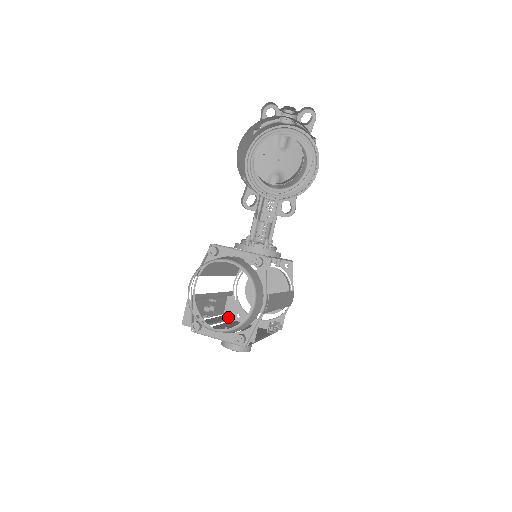
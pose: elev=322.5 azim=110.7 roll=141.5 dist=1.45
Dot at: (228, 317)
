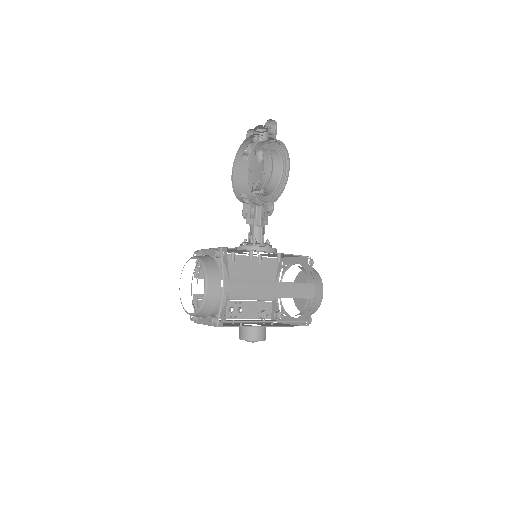
Dot at: (271, 320)
